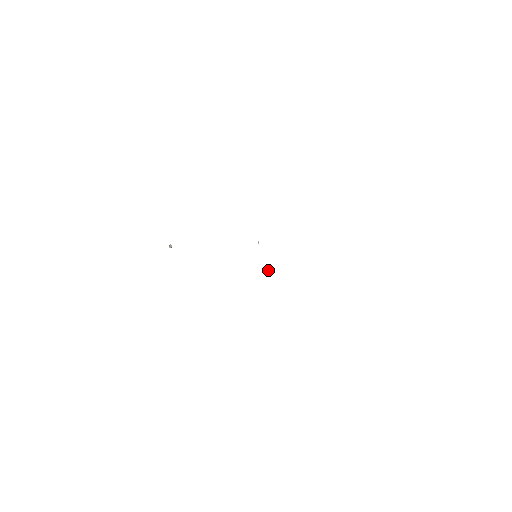
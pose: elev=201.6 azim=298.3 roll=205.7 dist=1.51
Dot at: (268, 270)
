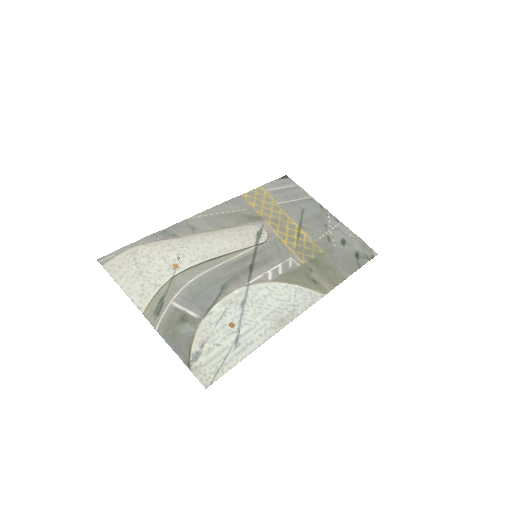
Dot at: (261, 233)
